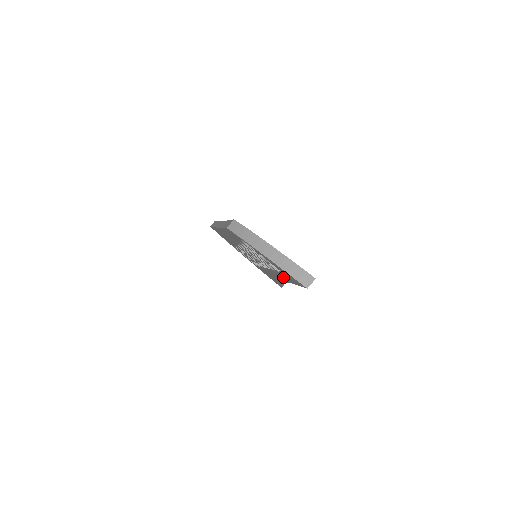
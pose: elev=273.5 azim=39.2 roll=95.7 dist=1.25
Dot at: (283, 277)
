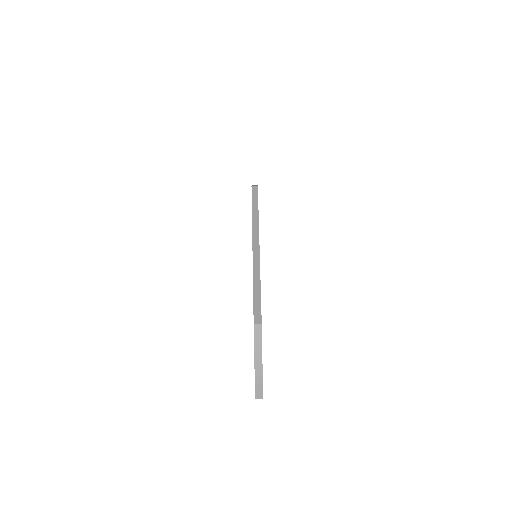
Dot at: occluded
